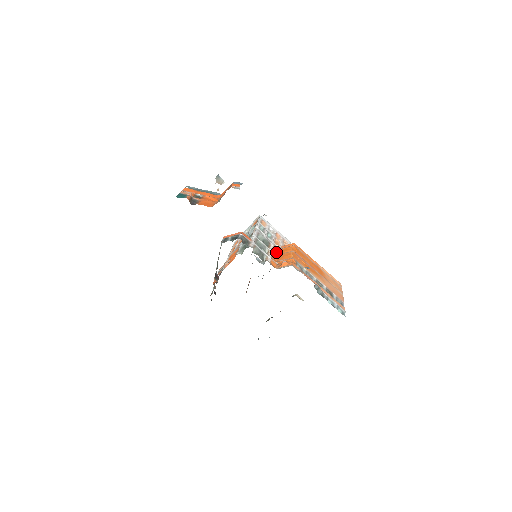
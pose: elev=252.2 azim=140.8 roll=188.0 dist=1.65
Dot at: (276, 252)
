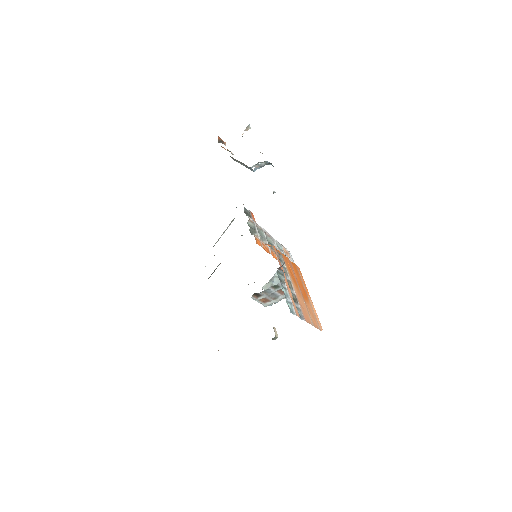
Dot at: (274, 256)
